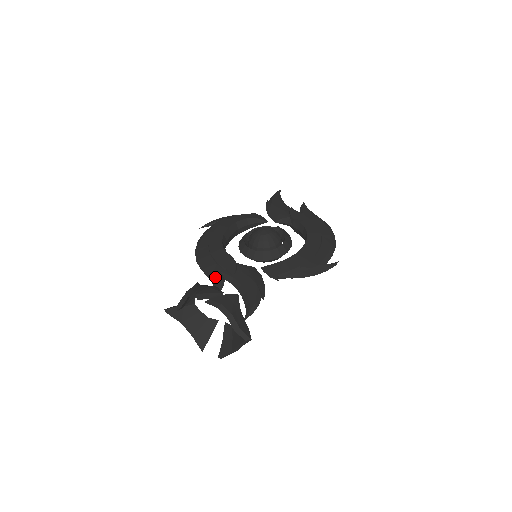
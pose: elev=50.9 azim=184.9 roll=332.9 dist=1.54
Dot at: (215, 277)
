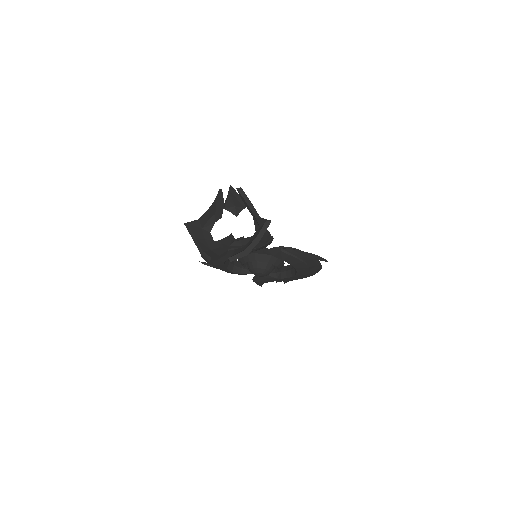
Dot at: occluded
